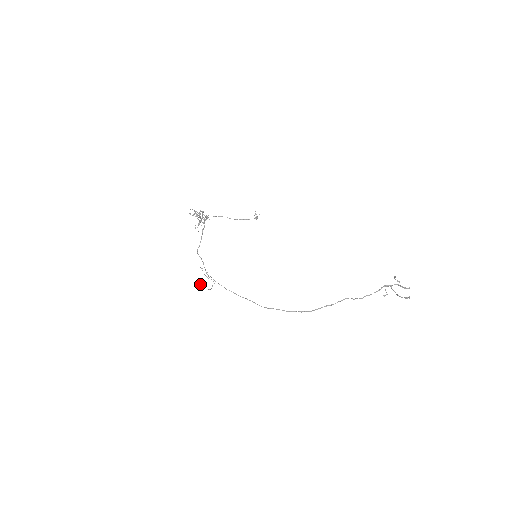
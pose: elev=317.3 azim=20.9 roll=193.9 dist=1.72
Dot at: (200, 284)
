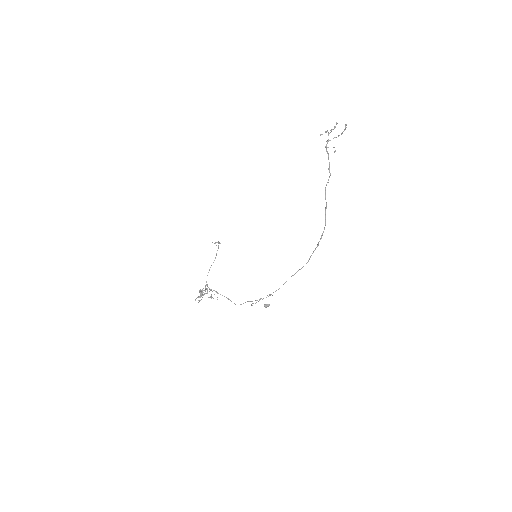
Dot at: (266, 306)
